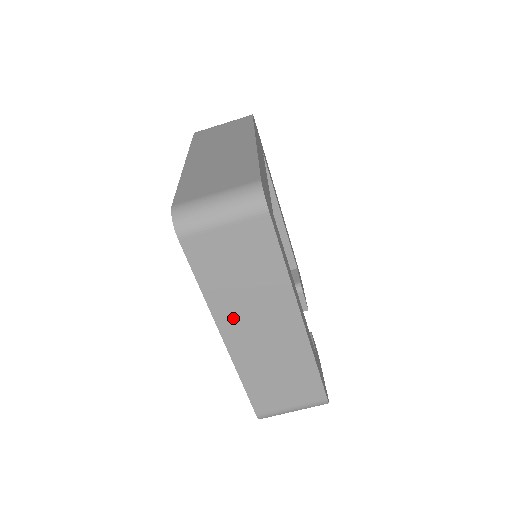
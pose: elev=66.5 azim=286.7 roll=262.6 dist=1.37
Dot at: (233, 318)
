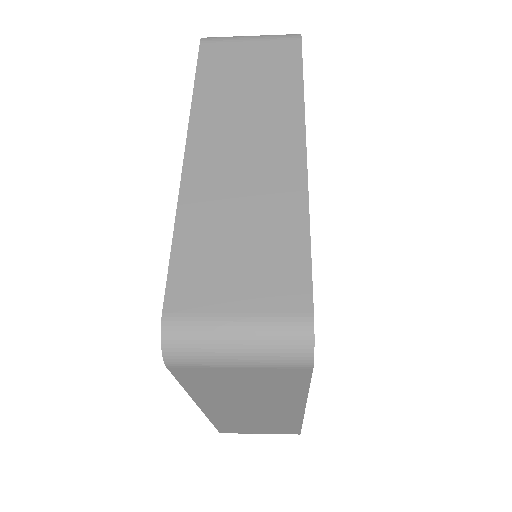
Dot at: occluded
